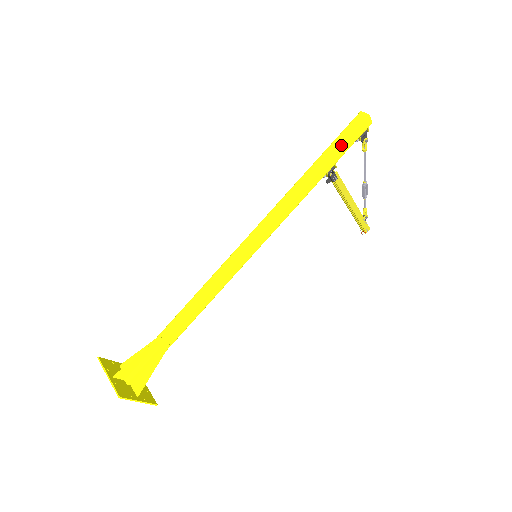
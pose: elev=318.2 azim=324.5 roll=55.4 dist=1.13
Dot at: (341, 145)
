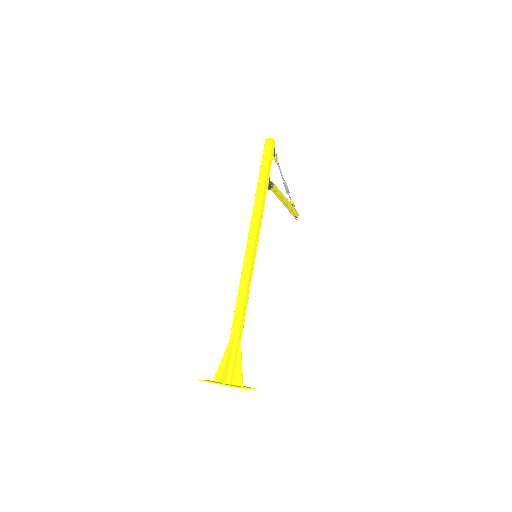
Dot at: (268, 162)
